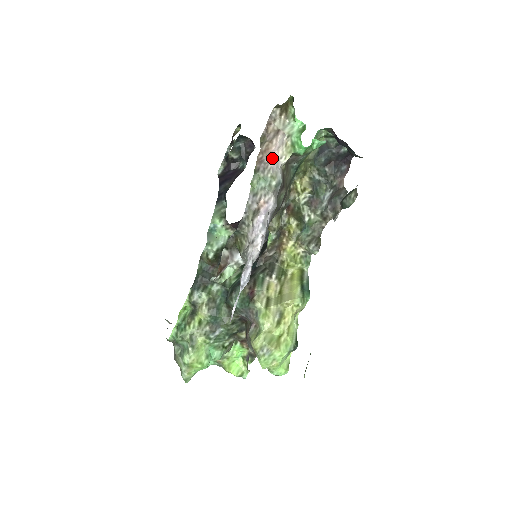
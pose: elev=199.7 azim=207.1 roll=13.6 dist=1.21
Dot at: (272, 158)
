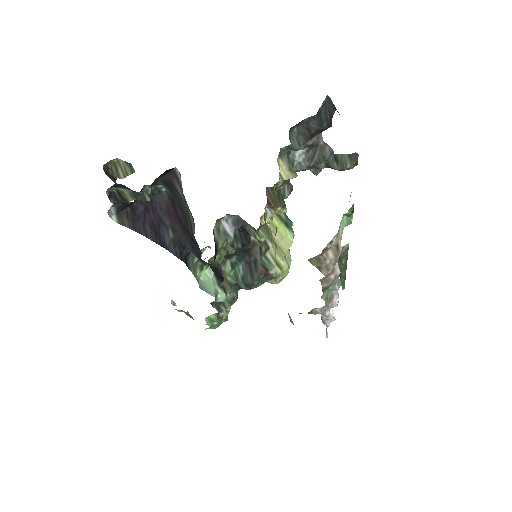
Dot at: (338, 271)
